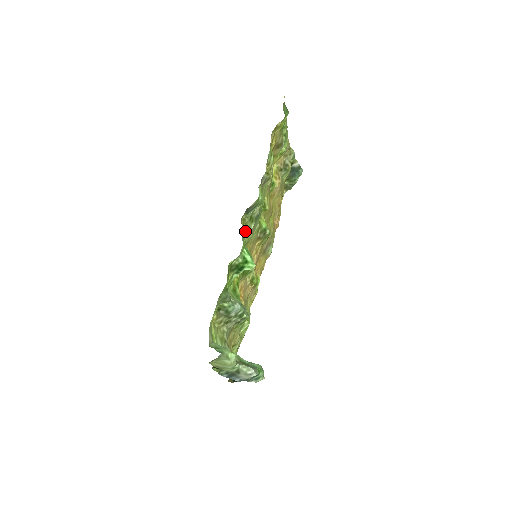
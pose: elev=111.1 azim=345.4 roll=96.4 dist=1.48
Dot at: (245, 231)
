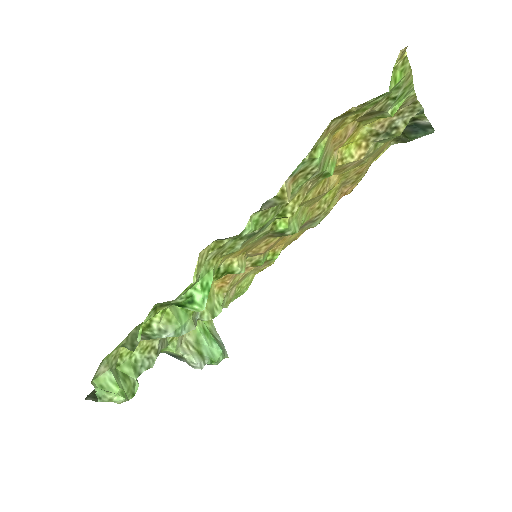
Dot at: (220, 251)
